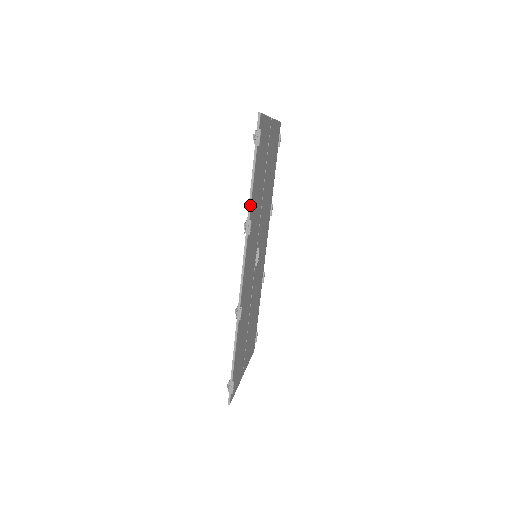
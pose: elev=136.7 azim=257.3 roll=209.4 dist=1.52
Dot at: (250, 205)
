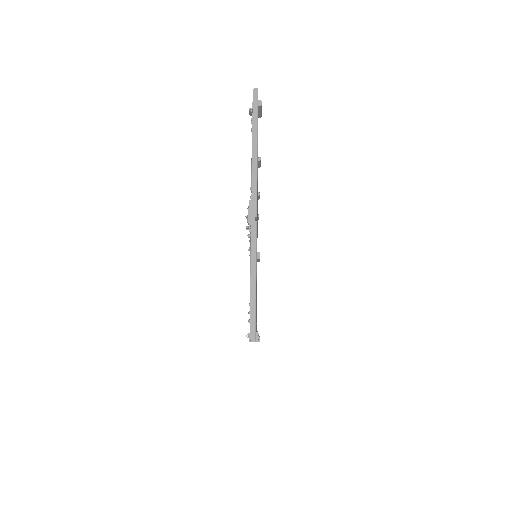
Dot at: occluded
